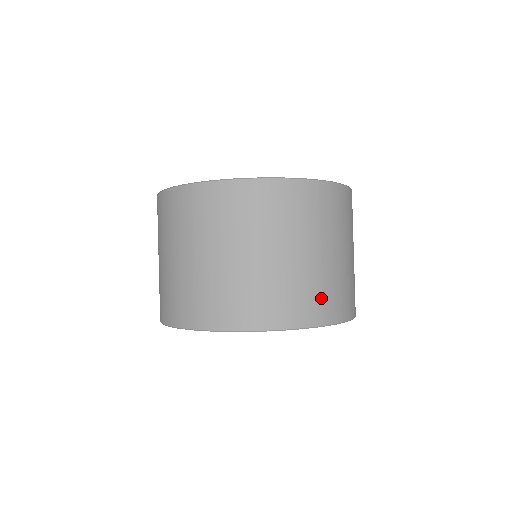
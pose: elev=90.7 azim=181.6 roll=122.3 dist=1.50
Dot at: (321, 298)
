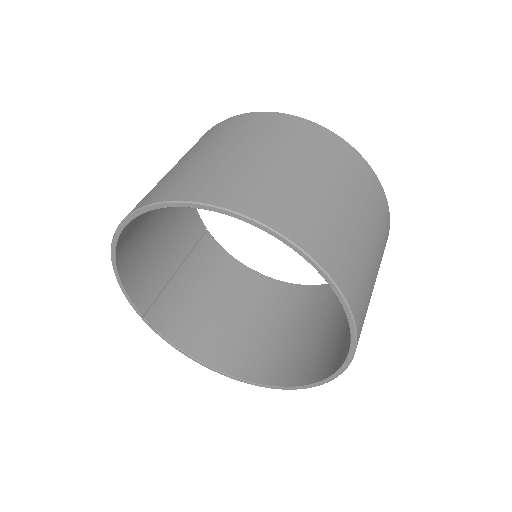
Dot at: (355, 275)
